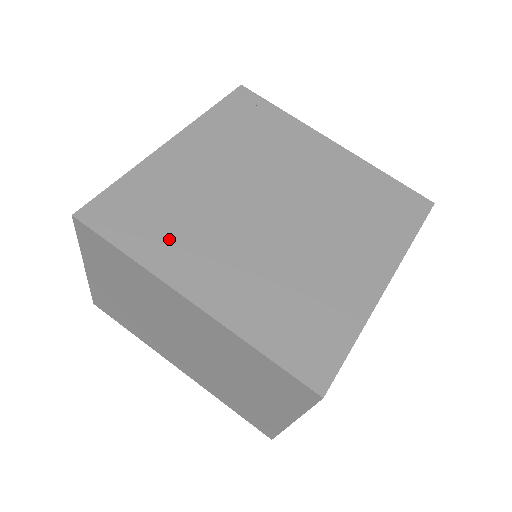
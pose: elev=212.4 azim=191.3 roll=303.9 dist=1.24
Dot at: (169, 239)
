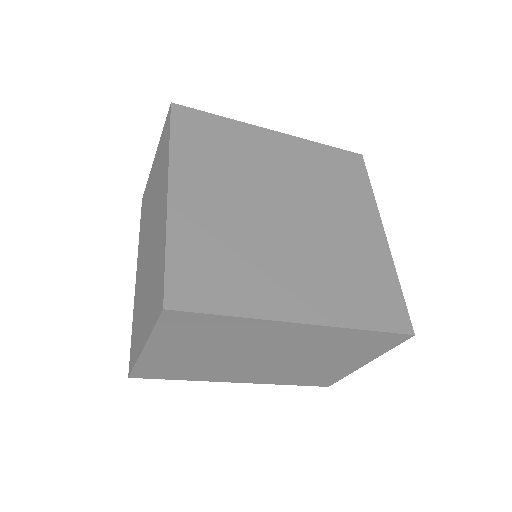
Dot at: (202, 159)
